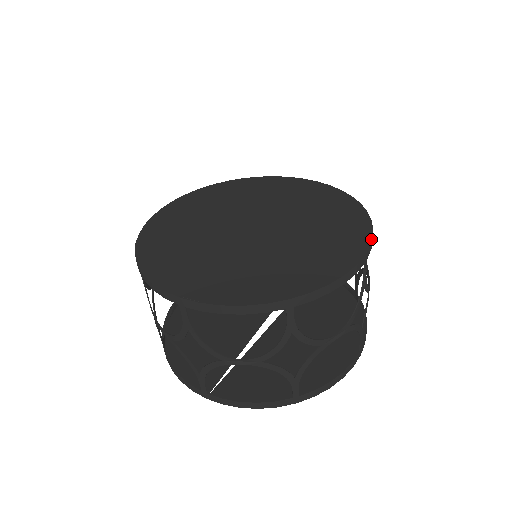
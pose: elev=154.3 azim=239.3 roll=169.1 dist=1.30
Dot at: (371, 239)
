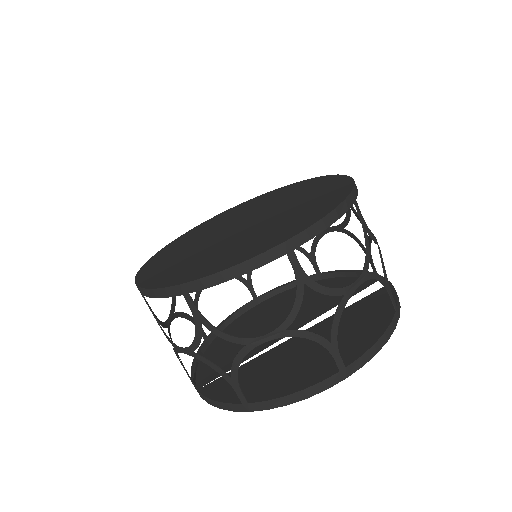
Dot at: (308, 227)
